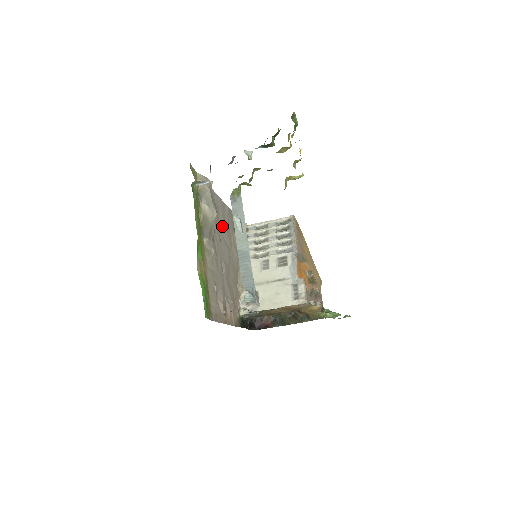
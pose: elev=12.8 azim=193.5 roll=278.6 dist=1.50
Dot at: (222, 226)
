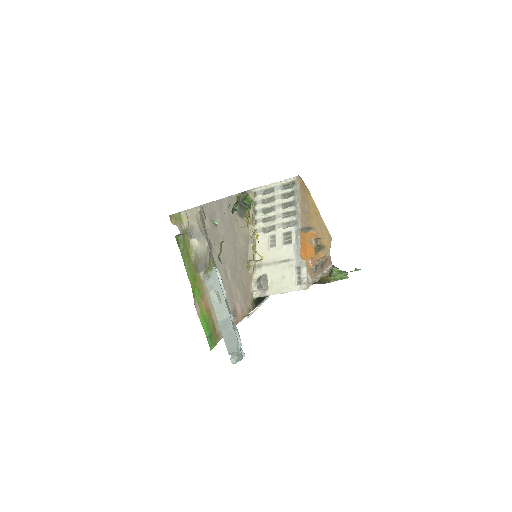
Dot at: (222, 229)
